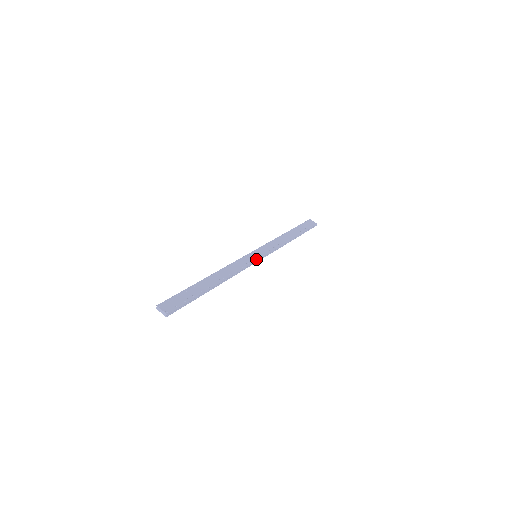
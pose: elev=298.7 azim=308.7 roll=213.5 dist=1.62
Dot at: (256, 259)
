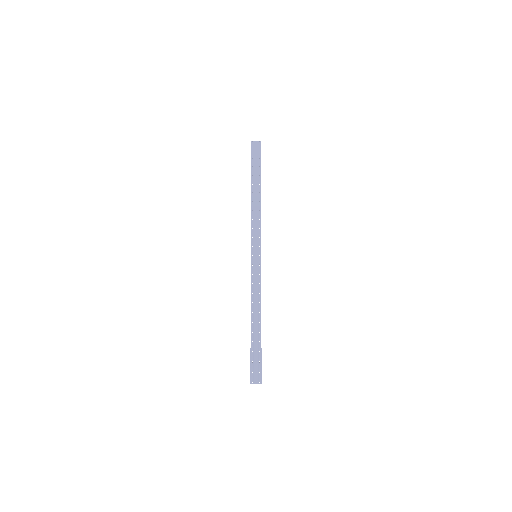
Dot at: (260, 262)
